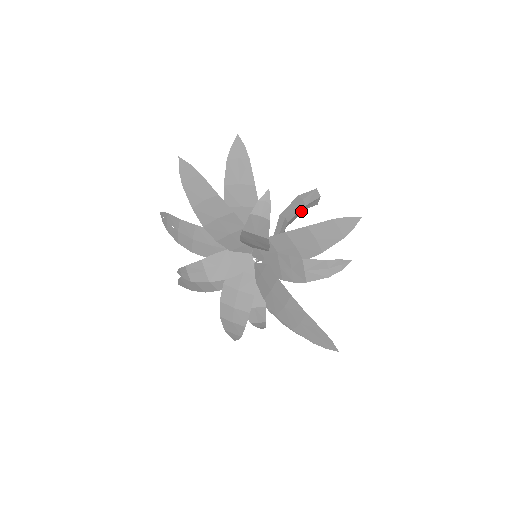
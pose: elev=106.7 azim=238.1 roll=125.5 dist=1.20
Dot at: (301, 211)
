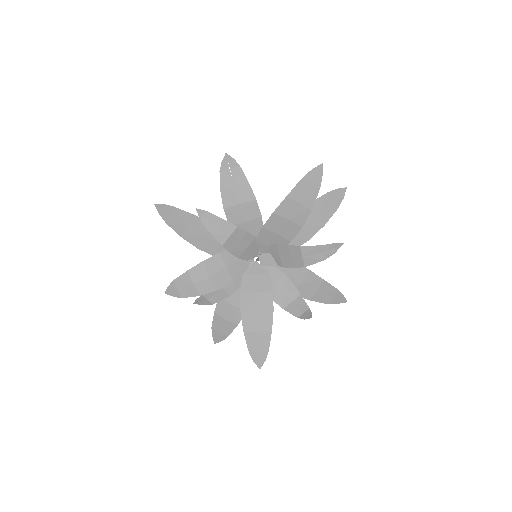
Dot at: occluded
